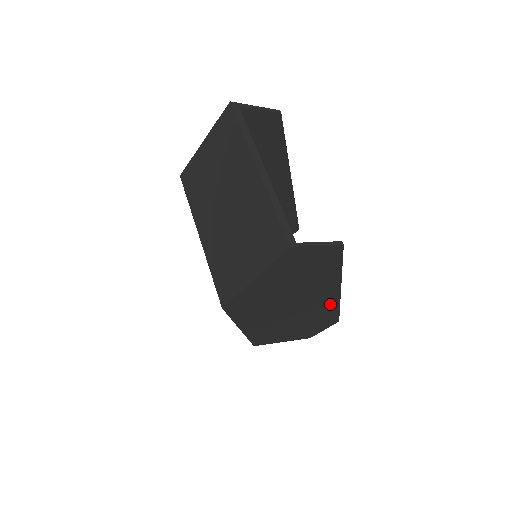
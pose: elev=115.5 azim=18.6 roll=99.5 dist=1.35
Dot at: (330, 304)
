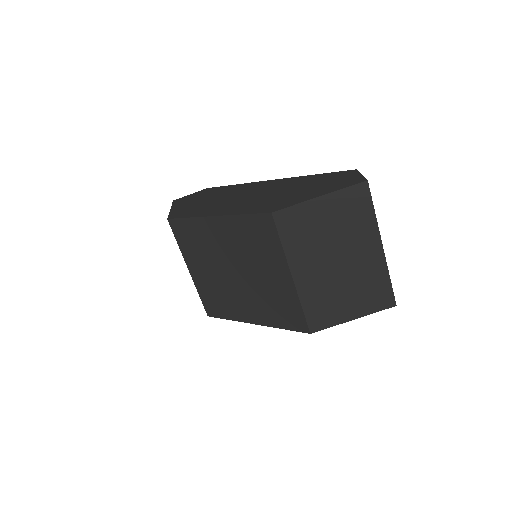
Dot at: occluded
